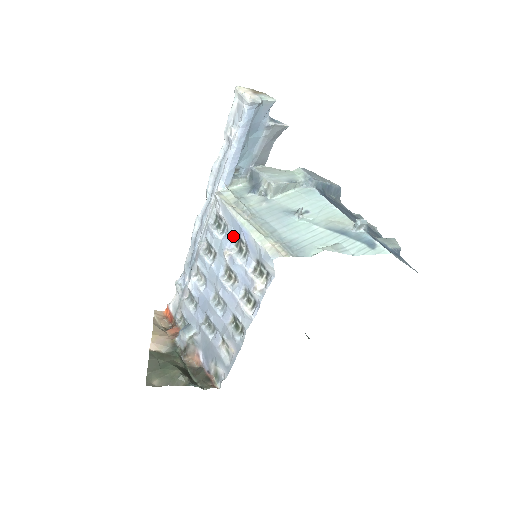
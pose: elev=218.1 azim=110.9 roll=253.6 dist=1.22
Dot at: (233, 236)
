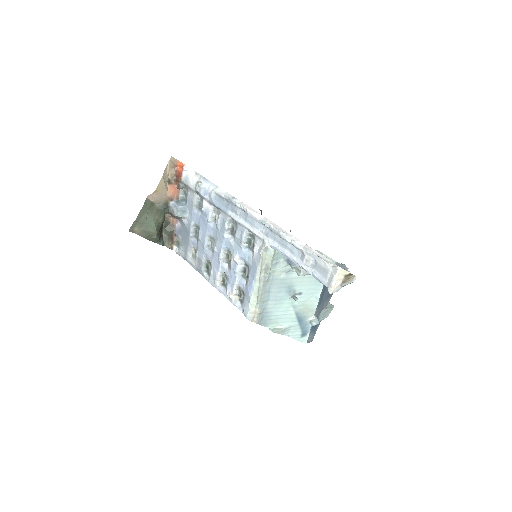
Dot at: (248, 264)
